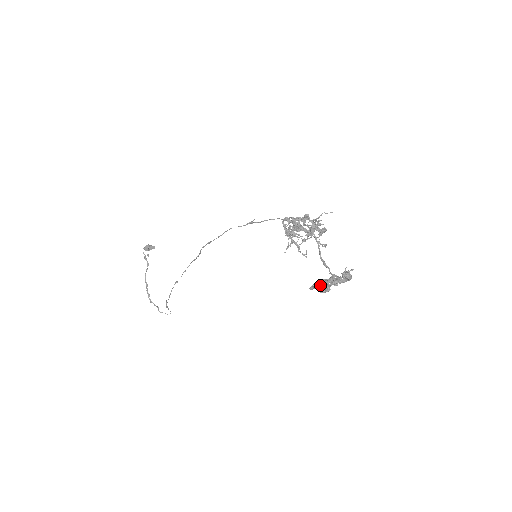
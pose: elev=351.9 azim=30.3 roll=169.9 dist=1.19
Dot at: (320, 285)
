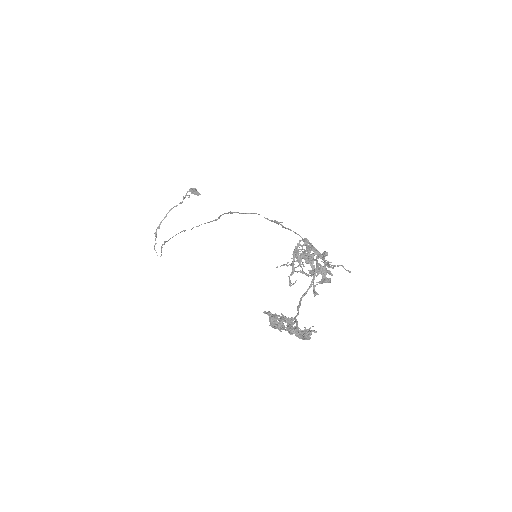
Dot at: (276, 318)
